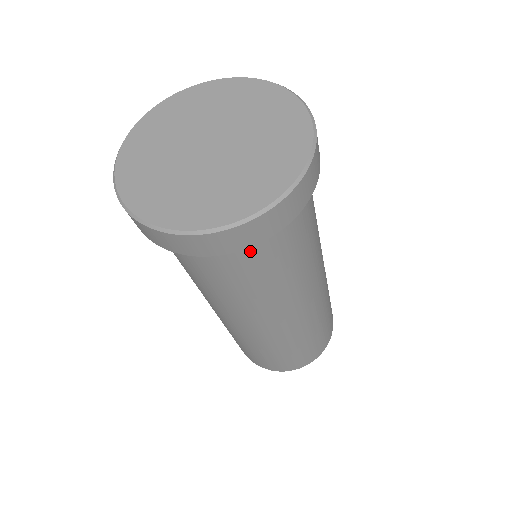
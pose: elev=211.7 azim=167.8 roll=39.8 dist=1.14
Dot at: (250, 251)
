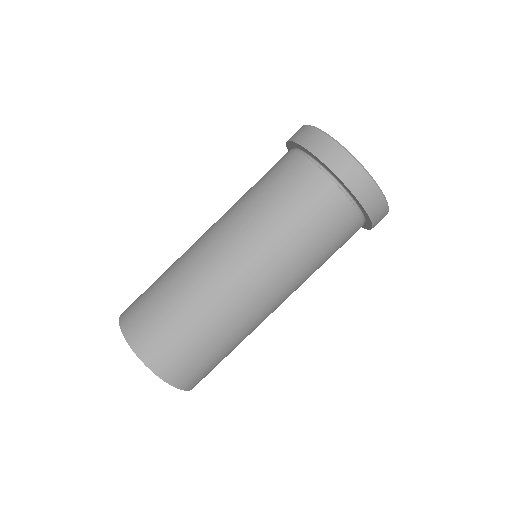
Dot at: (299, 168)
